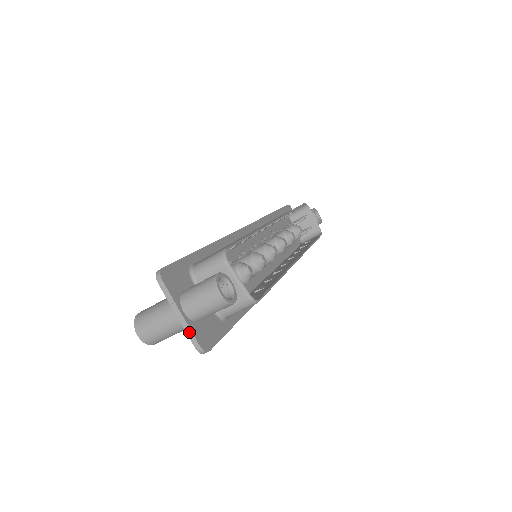
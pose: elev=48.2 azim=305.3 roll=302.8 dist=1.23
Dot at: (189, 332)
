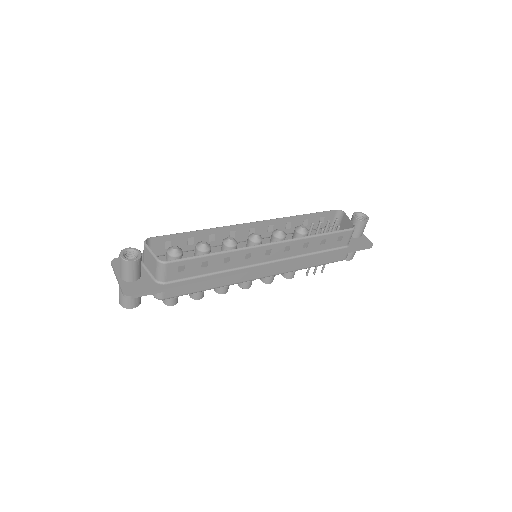
Dot at: (120, 287)
